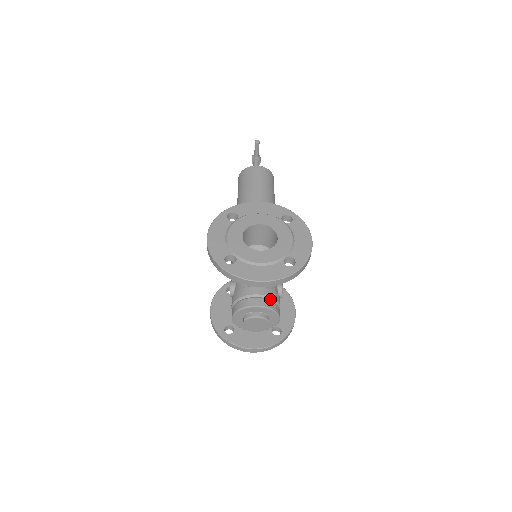
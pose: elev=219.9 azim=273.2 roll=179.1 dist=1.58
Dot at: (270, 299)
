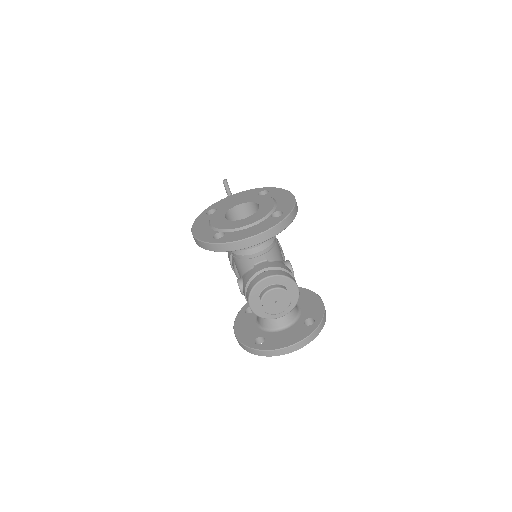
Dot at: (279, 269)
